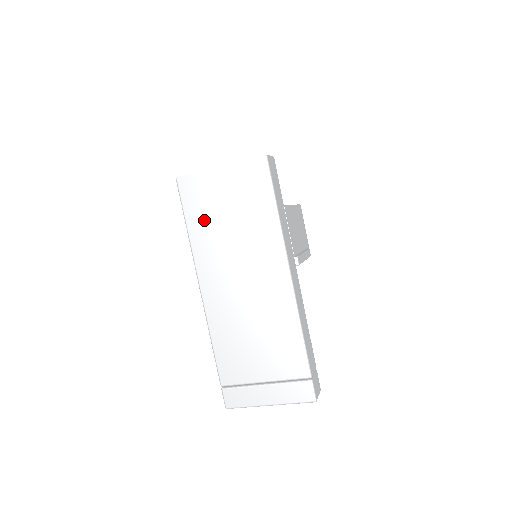
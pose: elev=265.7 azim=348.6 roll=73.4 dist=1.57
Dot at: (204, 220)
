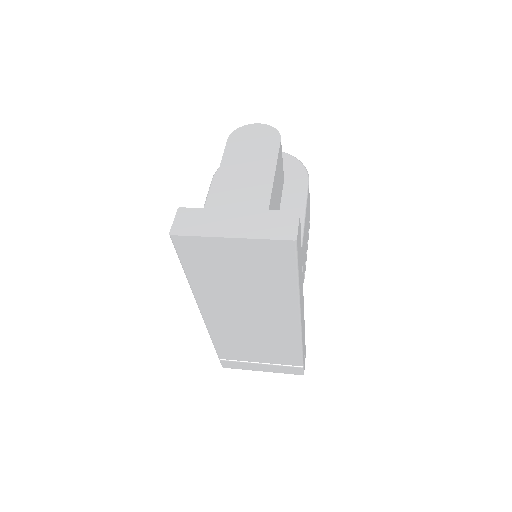
Dot at: (208, 273)
